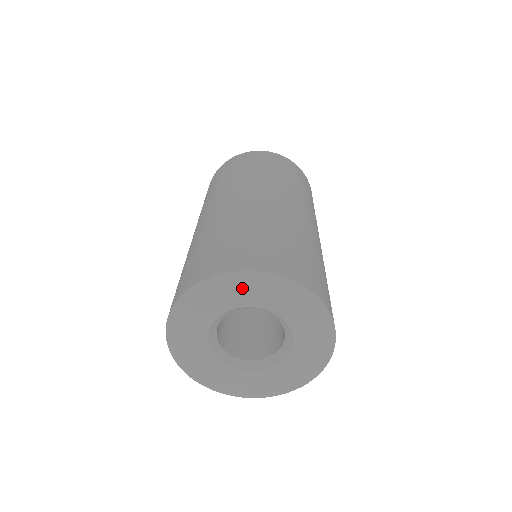
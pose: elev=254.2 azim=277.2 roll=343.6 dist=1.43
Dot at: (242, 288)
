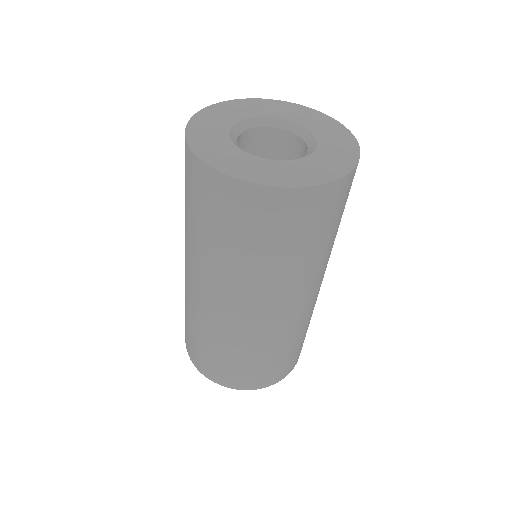
Dot at: (275, 108)
